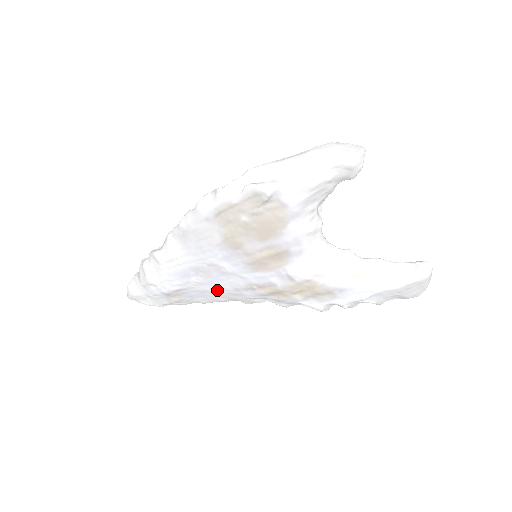
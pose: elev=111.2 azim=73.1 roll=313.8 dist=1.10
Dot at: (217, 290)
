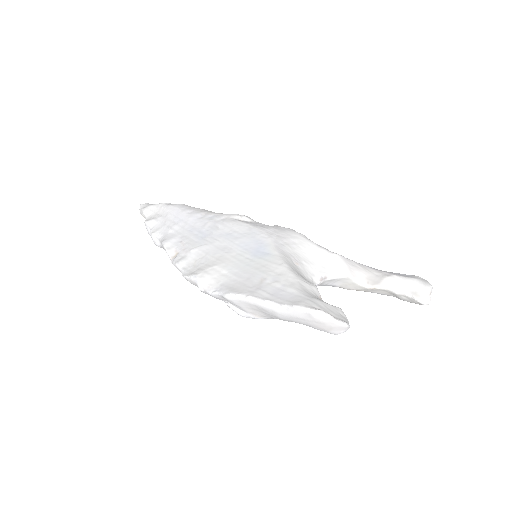
Dot at: occluded
